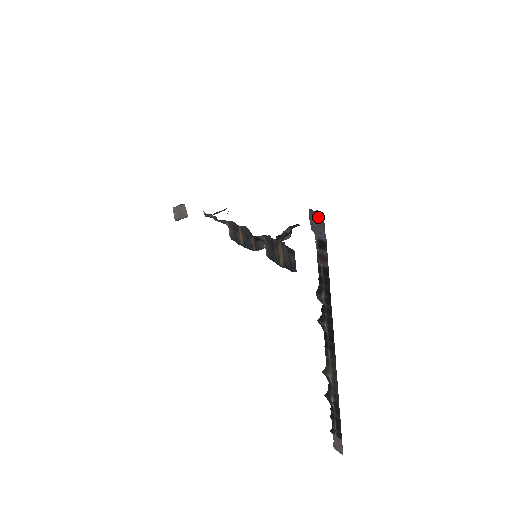
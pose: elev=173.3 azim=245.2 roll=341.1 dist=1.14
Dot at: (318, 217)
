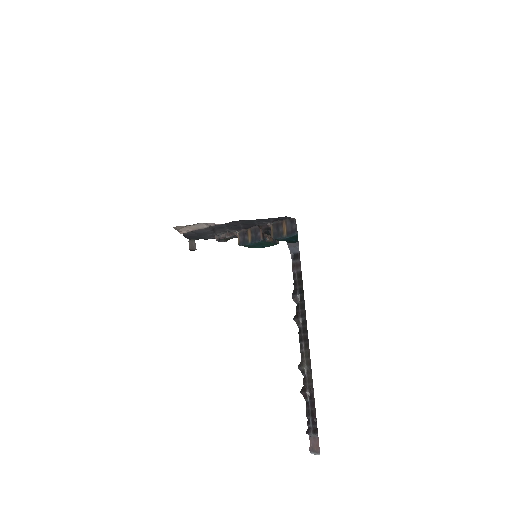
Dot at: occluded
